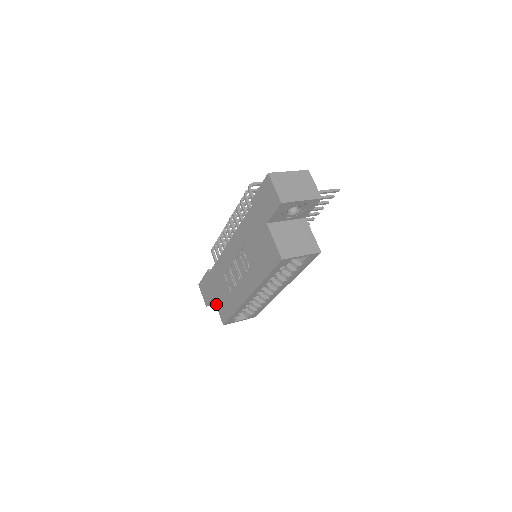
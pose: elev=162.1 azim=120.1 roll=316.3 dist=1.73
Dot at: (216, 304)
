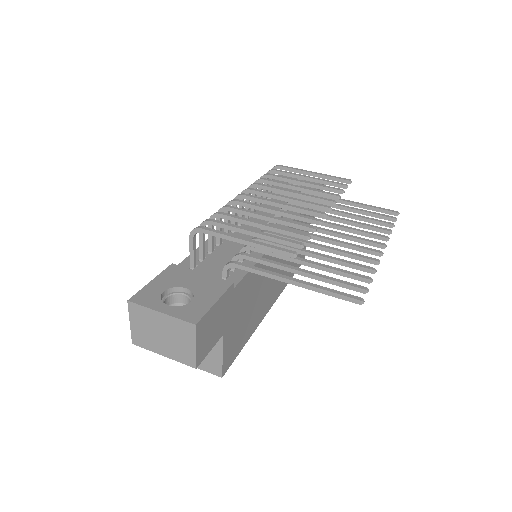
Dot at: occluded
